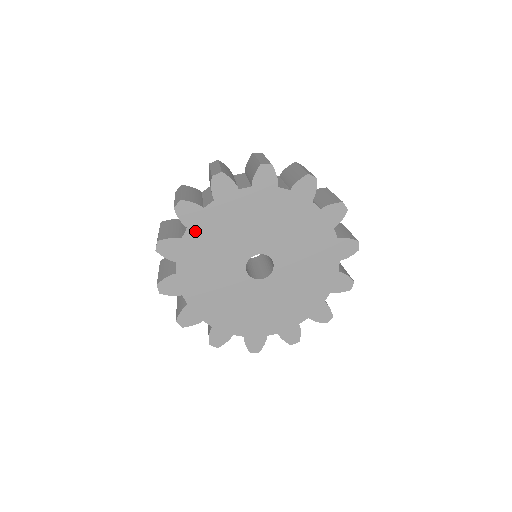
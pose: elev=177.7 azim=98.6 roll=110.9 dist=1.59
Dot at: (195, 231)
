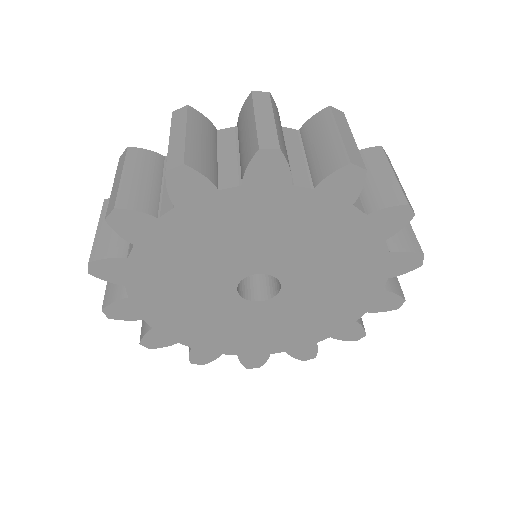
Dot at: (148, 249)
